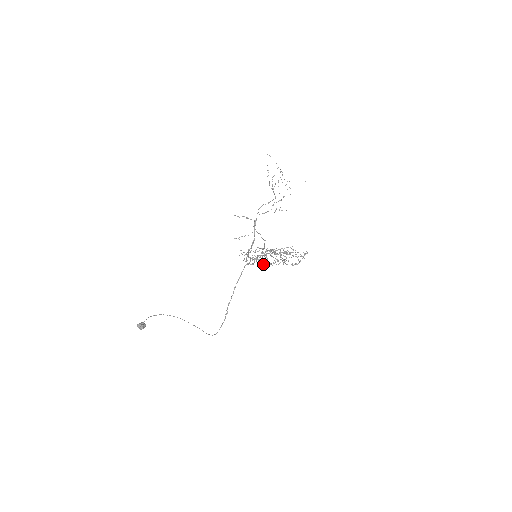
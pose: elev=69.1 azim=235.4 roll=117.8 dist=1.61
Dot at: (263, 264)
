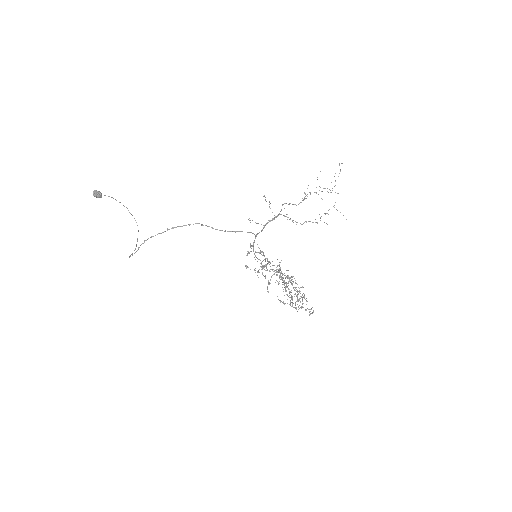
Dot at: occluded
